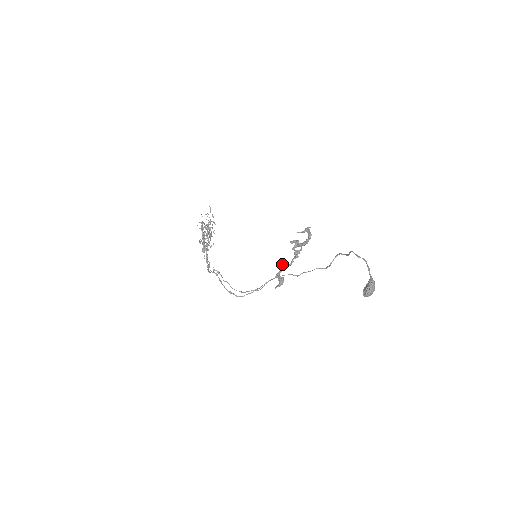
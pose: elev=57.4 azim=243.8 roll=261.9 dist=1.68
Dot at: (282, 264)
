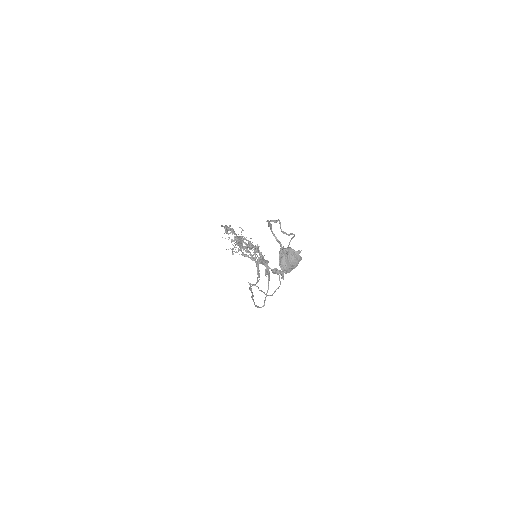
Dot at: (257, 260)
